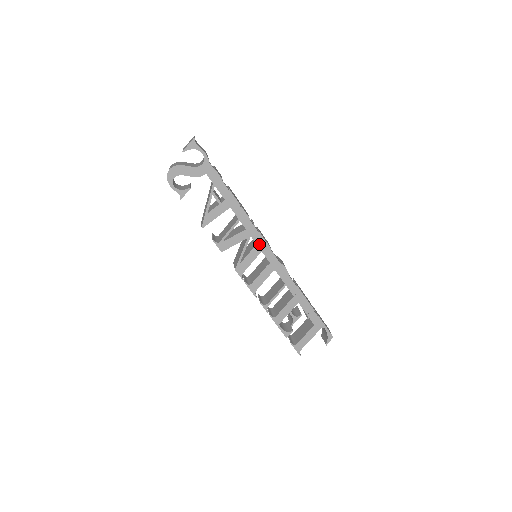
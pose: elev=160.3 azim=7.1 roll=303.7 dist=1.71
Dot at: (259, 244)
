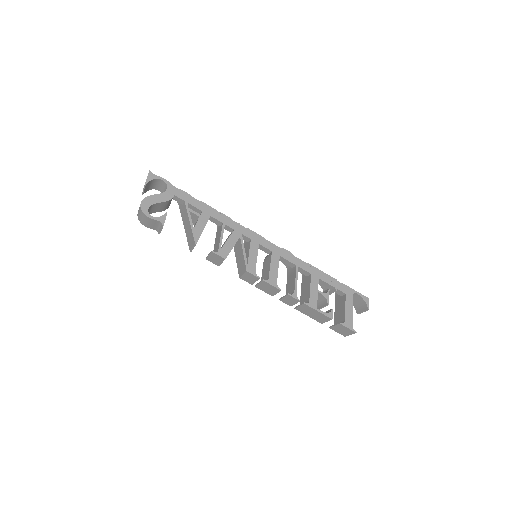
Dot at: (253, 238)
